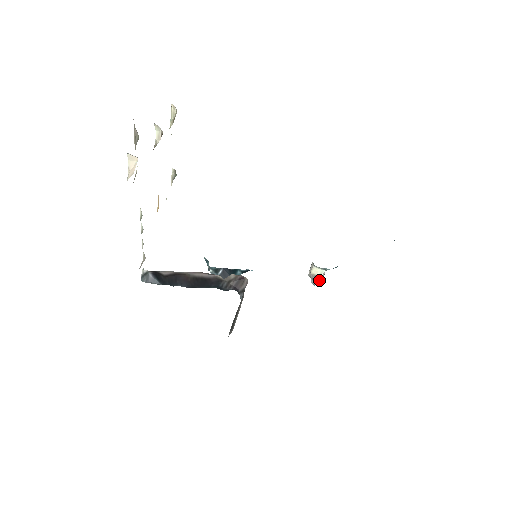
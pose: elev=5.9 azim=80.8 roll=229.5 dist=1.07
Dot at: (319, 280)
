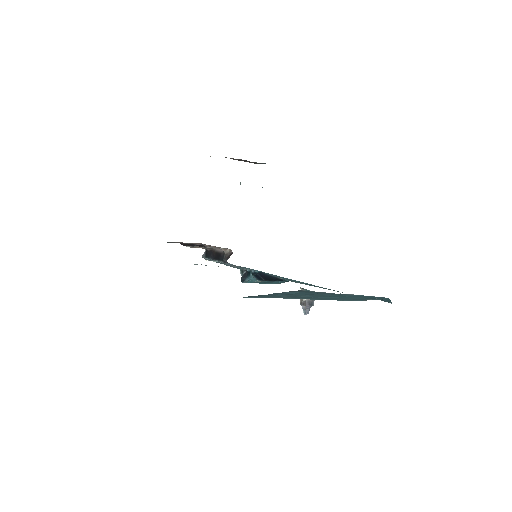
Dot at: (303, 304)
